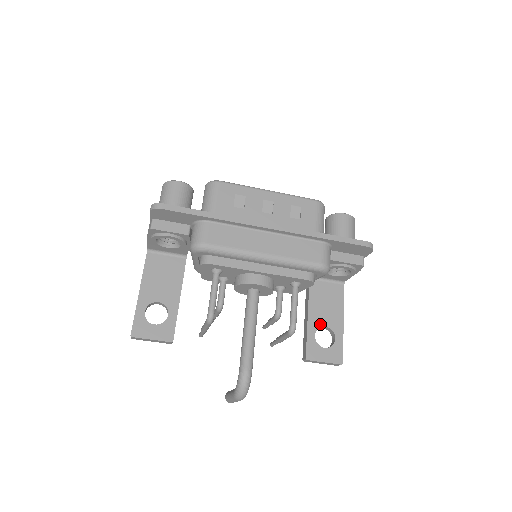
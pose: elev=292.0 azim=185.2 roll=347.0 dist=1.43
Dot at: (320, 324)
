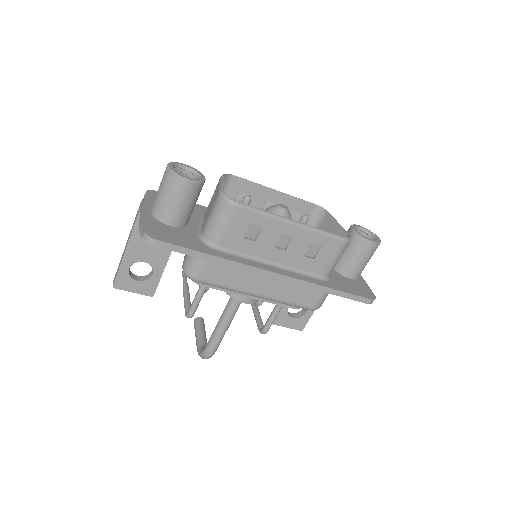
Dot at: occluded
